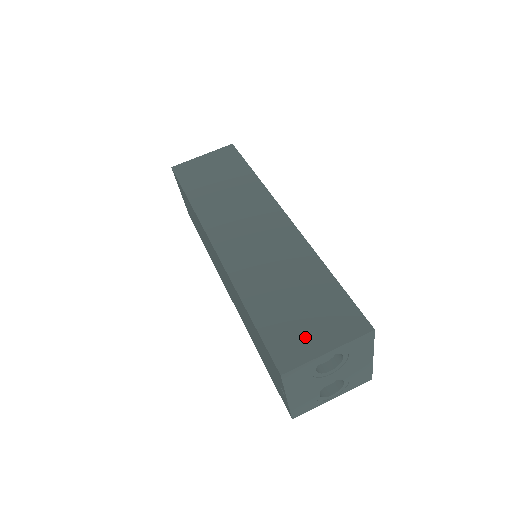
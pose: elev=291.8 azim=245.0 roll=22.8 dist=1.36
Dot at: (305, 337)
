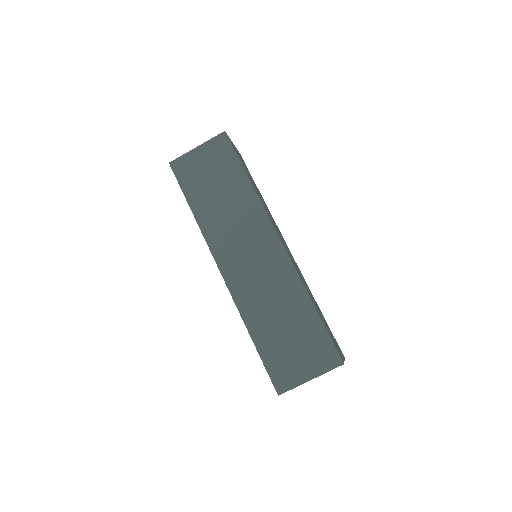
Dot at: (295, 367)
